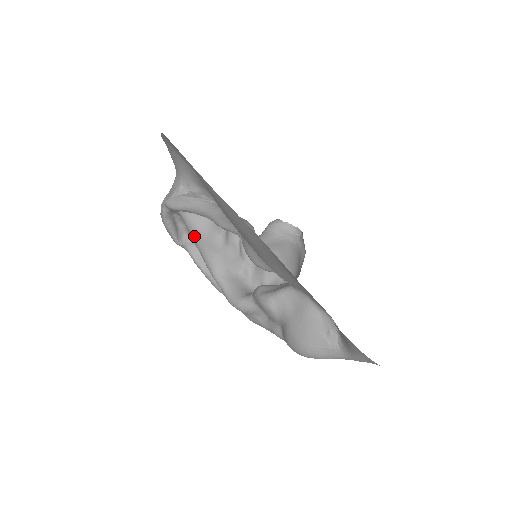
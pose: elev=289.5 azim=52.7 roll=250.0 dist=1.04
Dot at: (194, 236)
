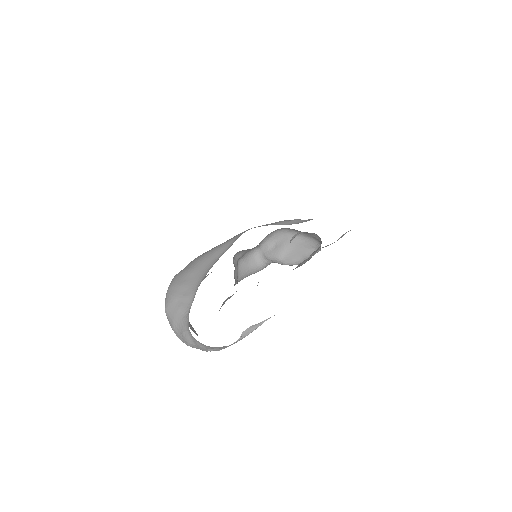
Dot at: occluded
